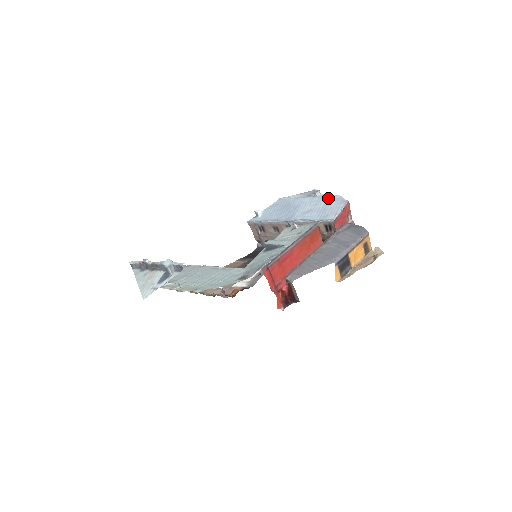
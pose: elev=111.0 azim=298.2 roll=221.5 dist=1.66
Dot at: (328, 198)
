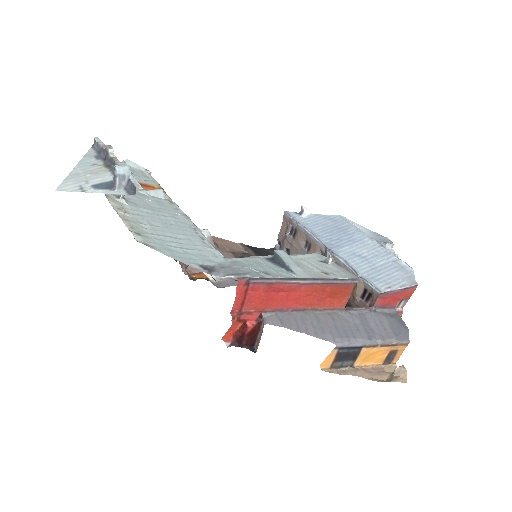
Dot at: (396, 261)
